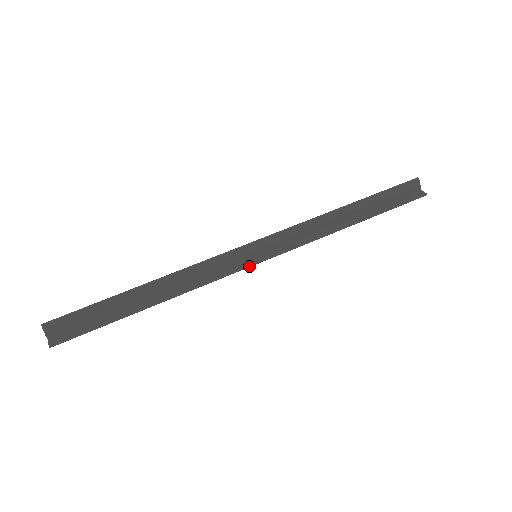
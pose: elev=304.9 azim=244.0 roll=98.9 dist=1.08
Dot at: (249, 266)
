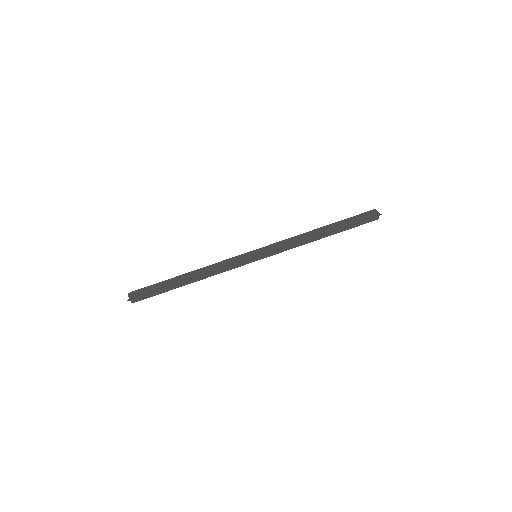
Dot at: occluded
